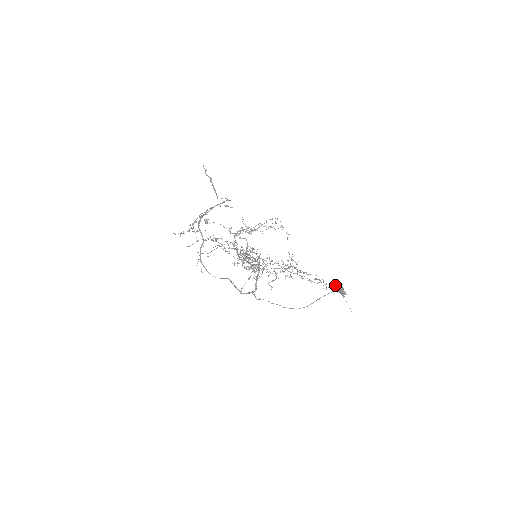
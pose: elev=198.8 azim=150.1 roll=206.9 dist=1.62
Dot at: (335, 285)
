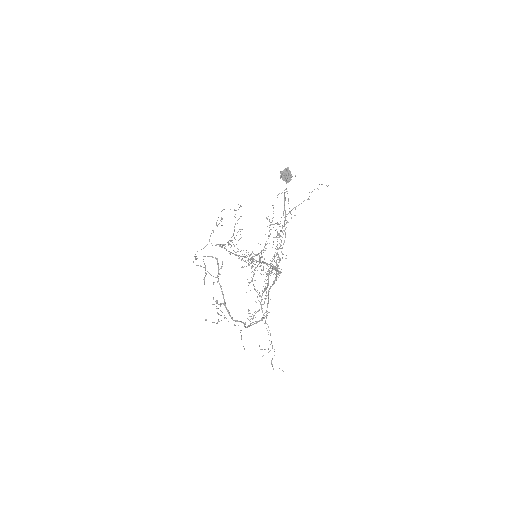
Dot at: (281, 177)
